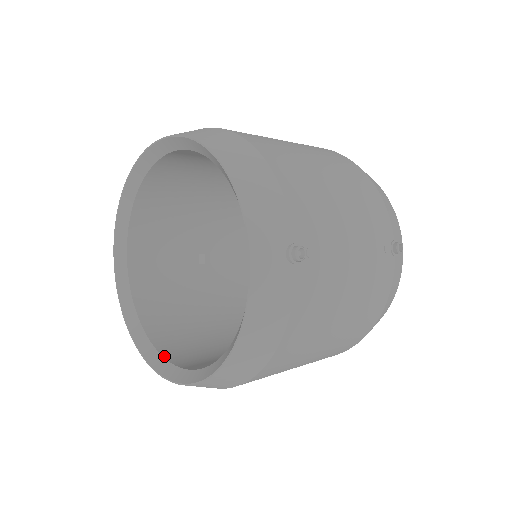
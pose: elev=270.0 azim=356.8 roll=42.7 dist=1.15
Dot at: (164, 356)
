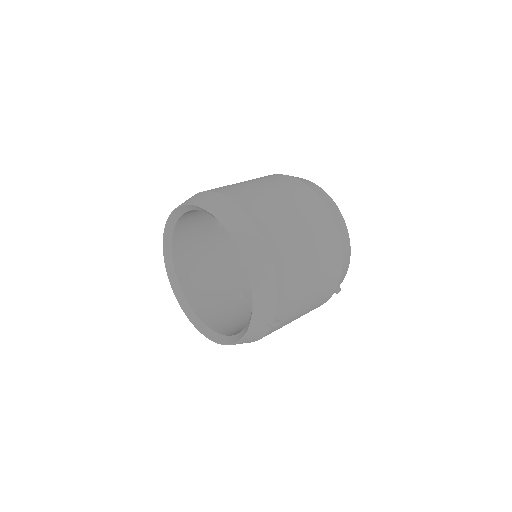
Dot at: (187, 300)
